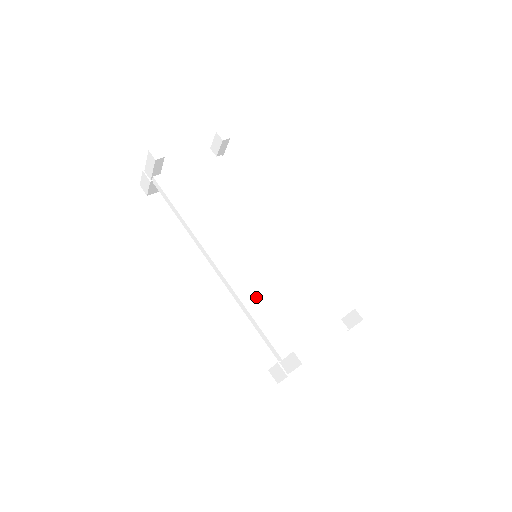
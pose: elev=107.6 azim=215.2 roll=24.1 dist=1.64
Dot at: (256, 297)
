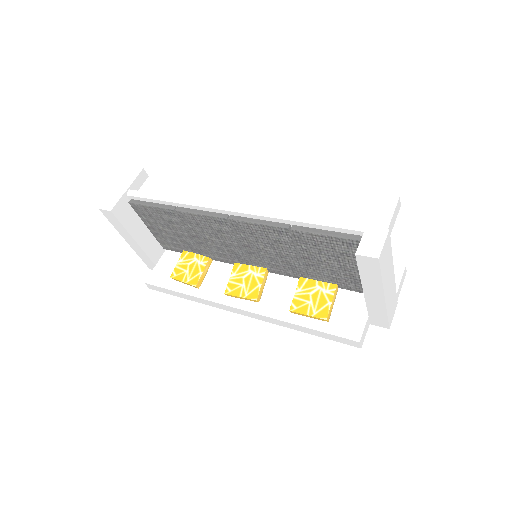
Dot at: occluded
